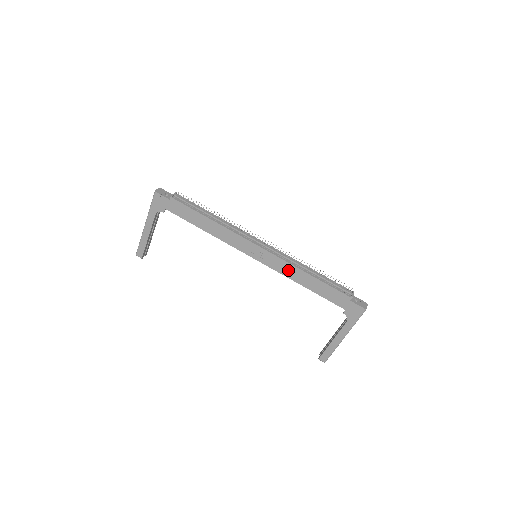
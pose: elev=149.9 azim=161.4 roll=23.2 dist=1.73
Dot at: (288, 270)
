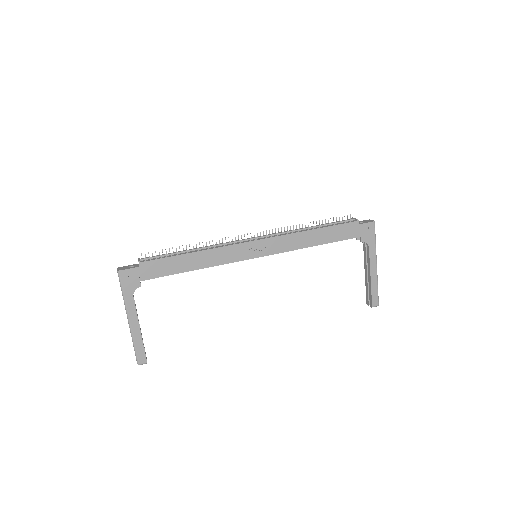
Dot at: (293, 242)
